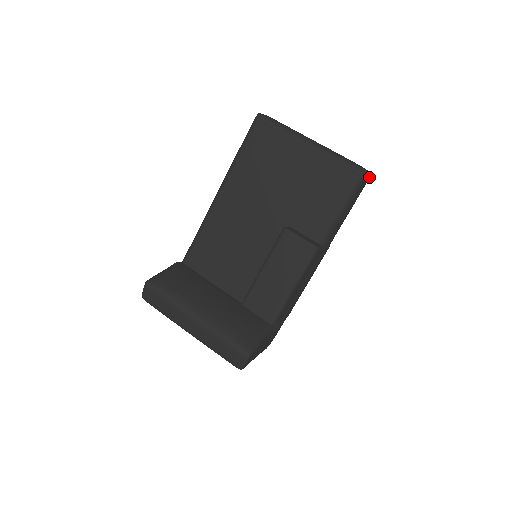
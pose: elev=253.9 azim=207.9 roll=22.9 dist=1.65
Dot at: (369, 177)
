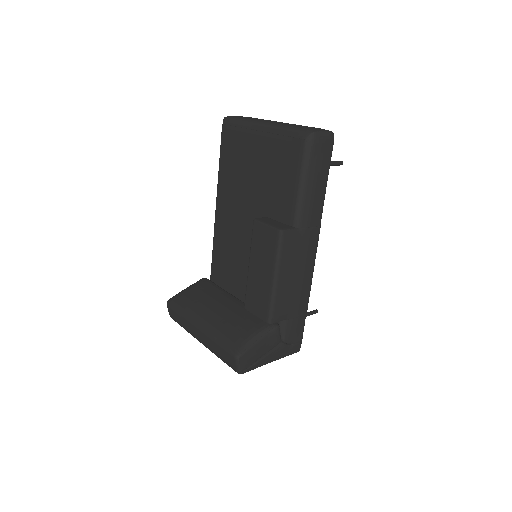
Dot at: (331, 137)
